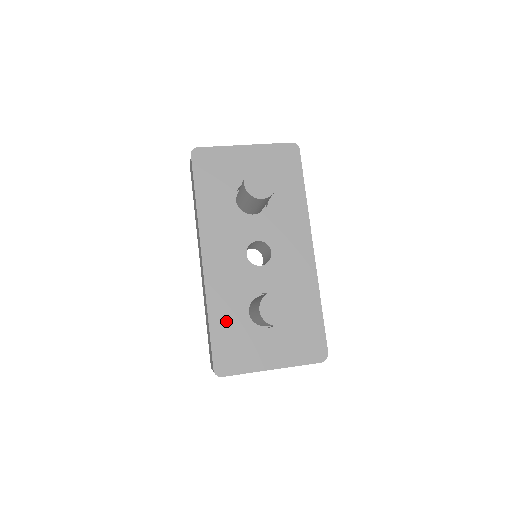
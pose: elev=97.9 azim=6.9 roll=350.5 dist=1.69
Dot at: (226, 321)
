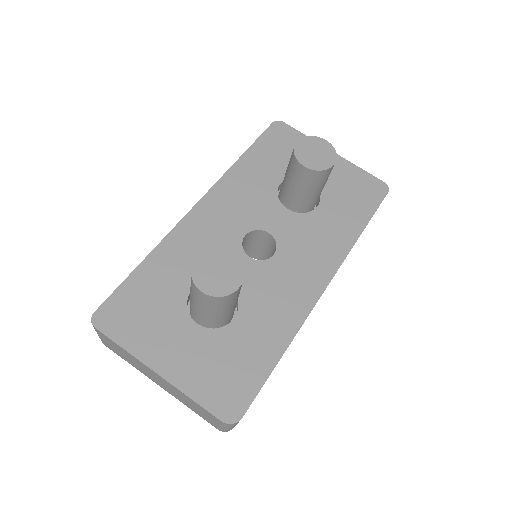
Dot at: (160, 277)
